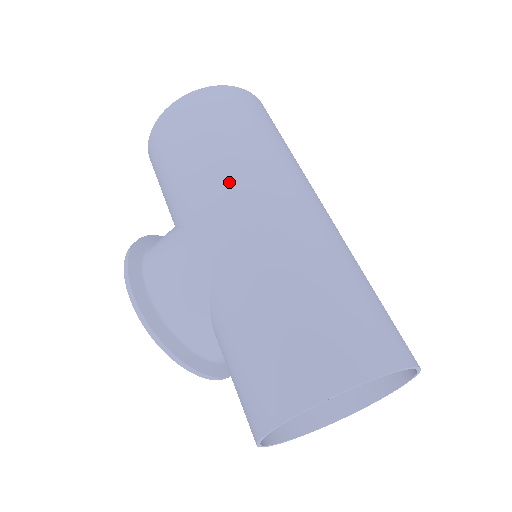
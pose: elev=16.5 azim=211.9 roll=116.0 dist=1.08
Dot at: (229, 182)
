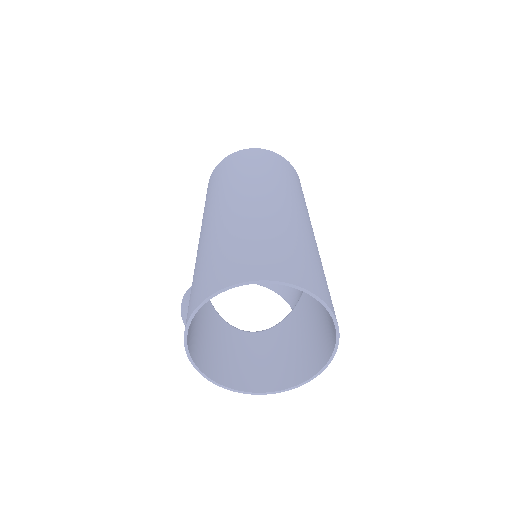
Dot at: (206, 211)
